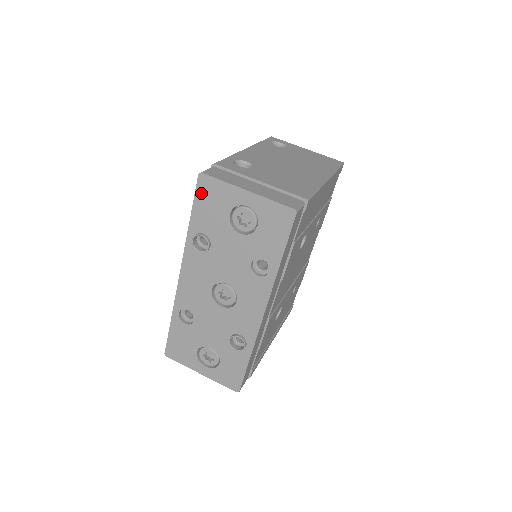
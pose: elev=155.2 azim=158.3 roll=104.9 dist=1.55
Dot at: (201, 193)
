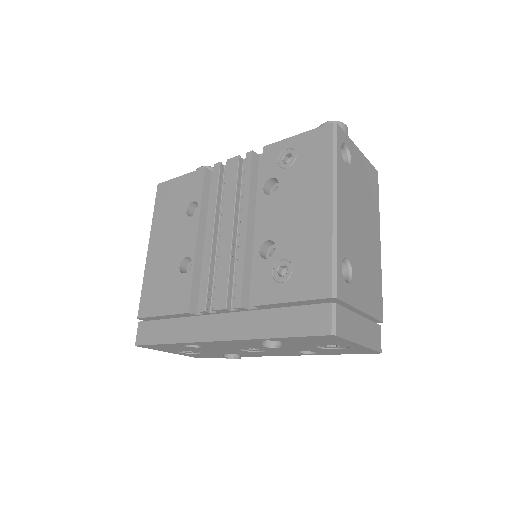
Dot at: (316, 338)
